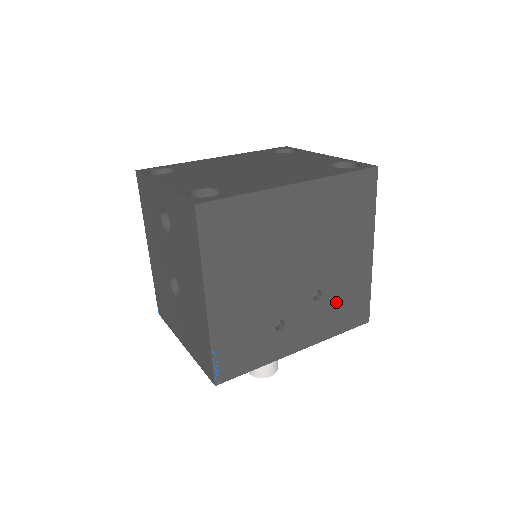
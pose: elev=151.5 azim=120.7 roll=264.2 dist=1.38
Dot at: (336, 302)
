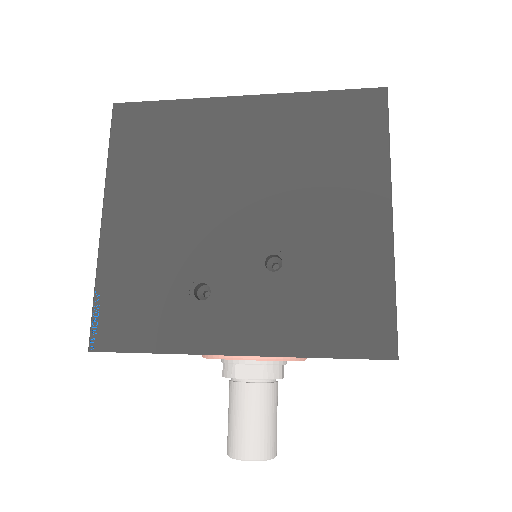
Dot at: (313, 288)
